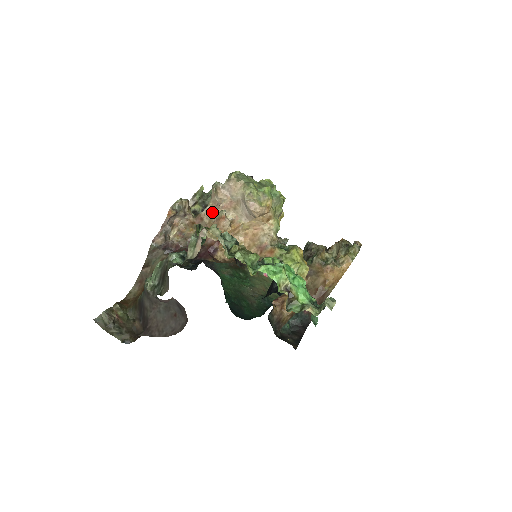
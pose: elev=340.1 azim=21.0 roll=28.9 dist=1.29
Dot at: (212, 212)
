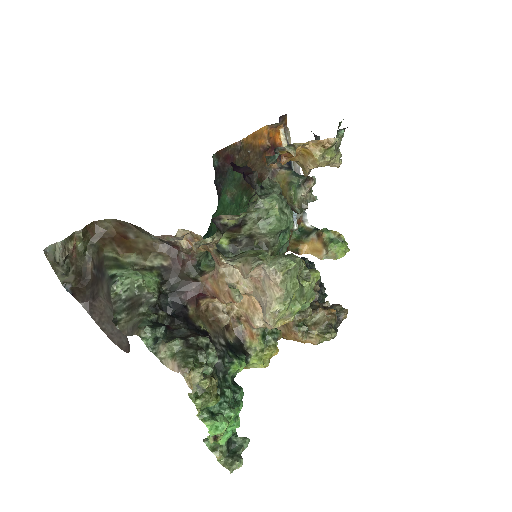
Dot at: (234, 266)
